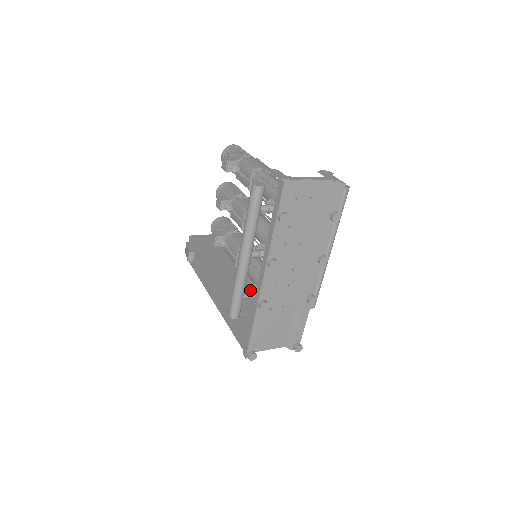
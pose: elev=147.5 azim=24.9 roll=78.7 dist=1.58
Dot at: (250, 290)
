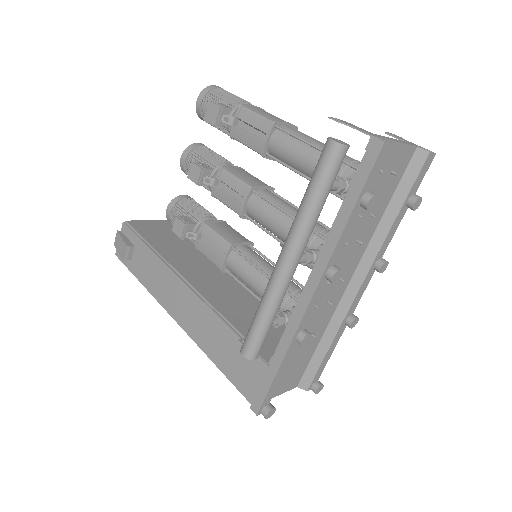
Dot at: (277, 313)
